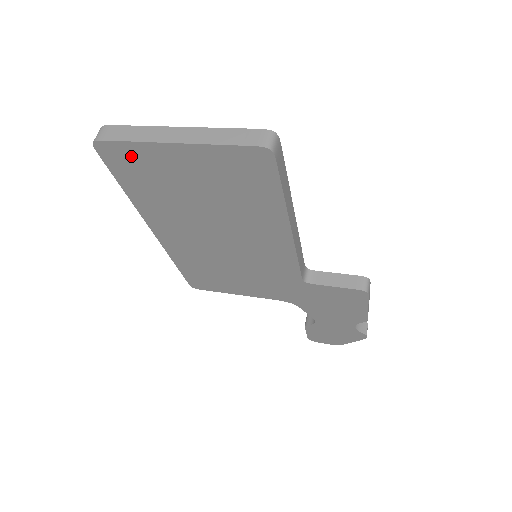
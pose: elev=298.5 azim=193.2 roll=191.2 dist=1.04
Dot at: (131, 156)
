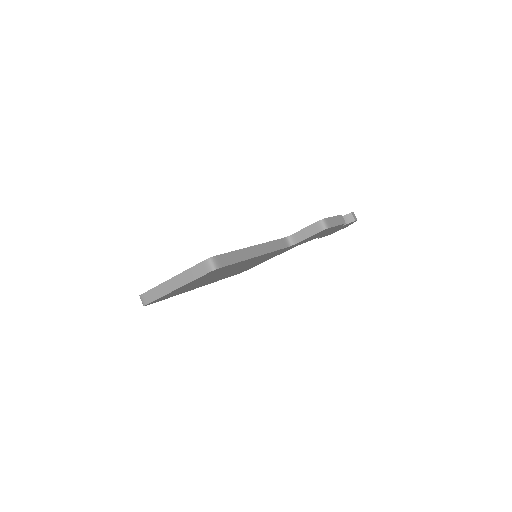
Dot at: occluded
